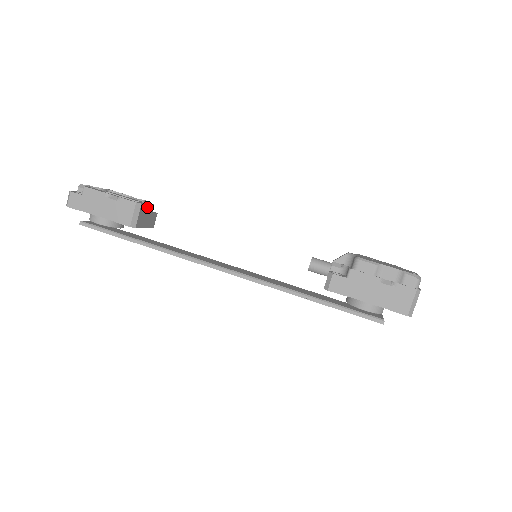
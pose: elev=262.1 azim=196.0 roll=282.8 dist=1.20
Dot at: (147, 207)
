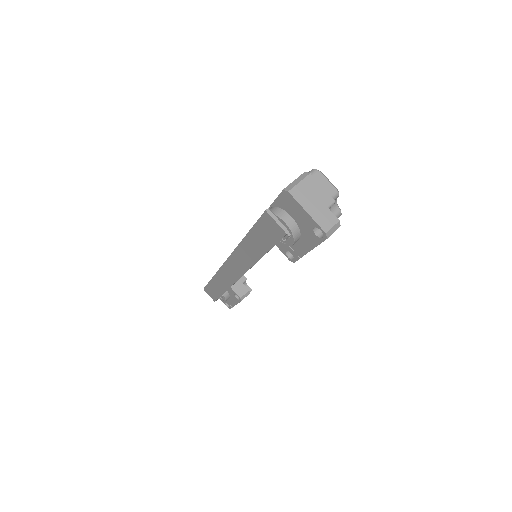
Dot at: occluded
